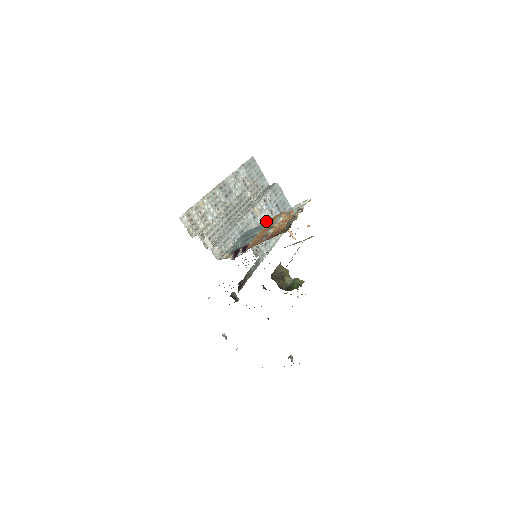
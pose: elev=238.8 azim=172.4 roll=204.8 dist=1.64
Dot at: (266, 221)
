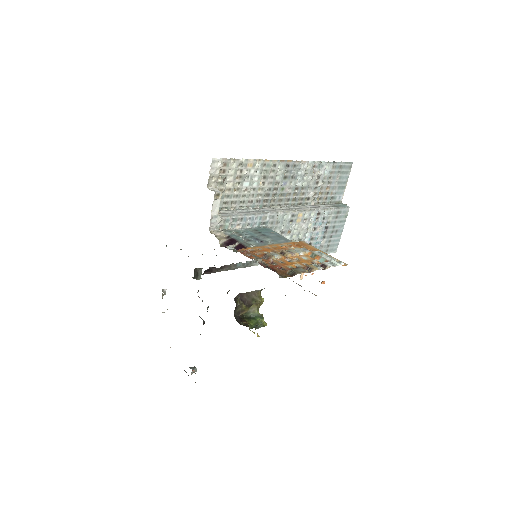
Dot at: (300, 233)
